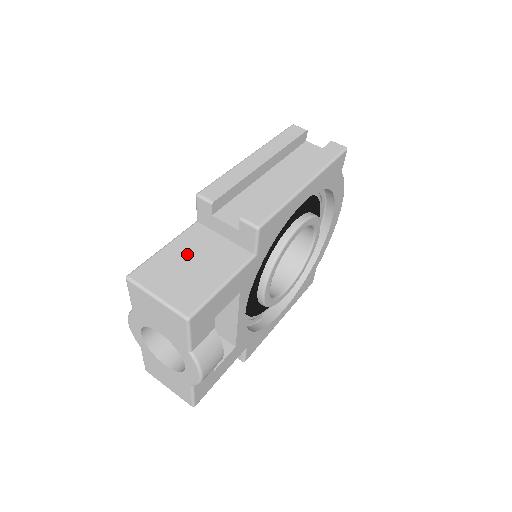
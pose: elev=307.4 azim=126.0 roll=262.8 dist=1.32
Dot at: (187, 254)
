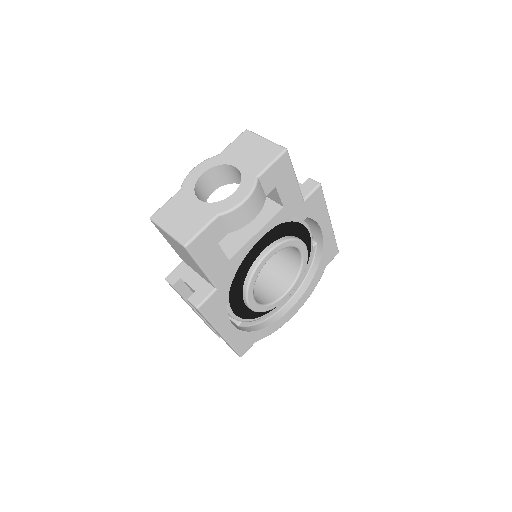
Dot at: occluded
